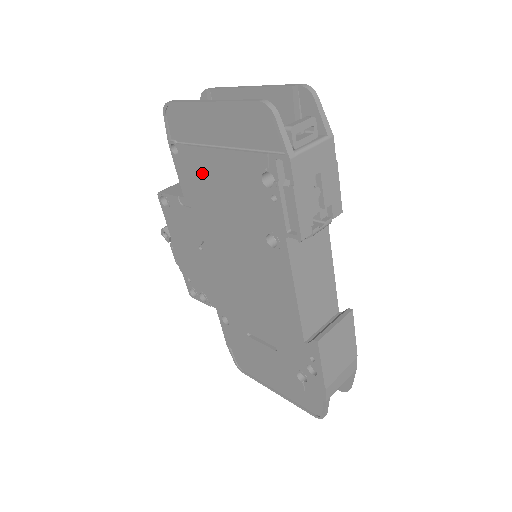
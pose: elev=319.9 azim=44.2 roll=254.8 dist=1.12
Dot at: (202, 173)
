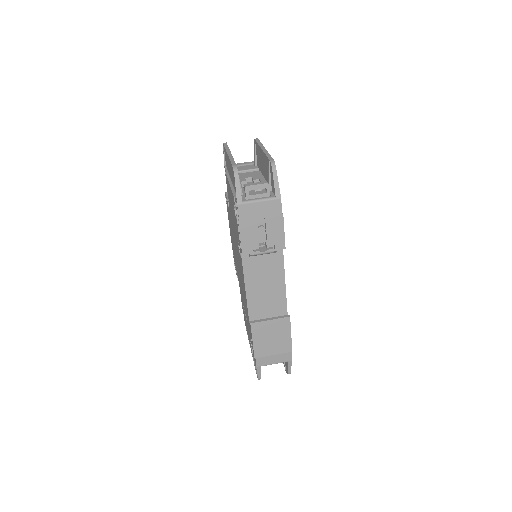
Dot at: occluded
